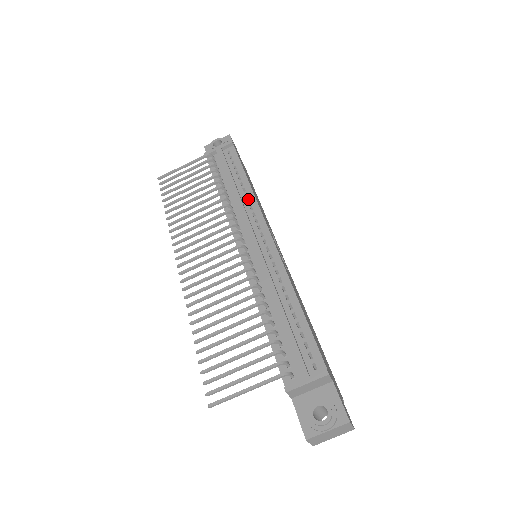
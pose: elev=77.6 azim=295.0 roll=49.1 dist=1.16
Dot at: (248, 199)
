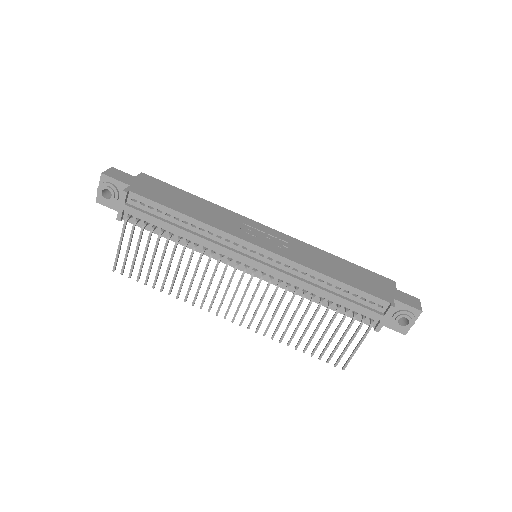
Dot at: (207, 232)
